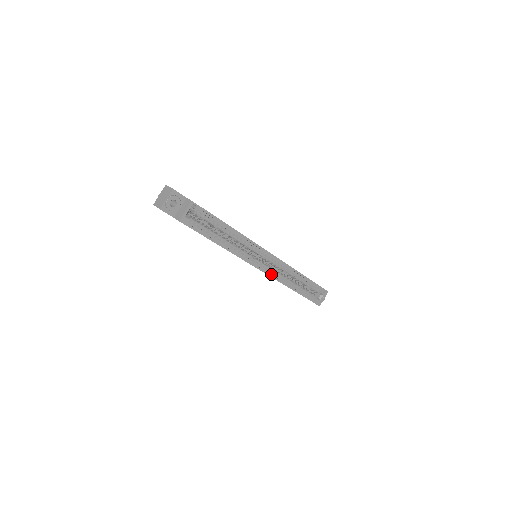
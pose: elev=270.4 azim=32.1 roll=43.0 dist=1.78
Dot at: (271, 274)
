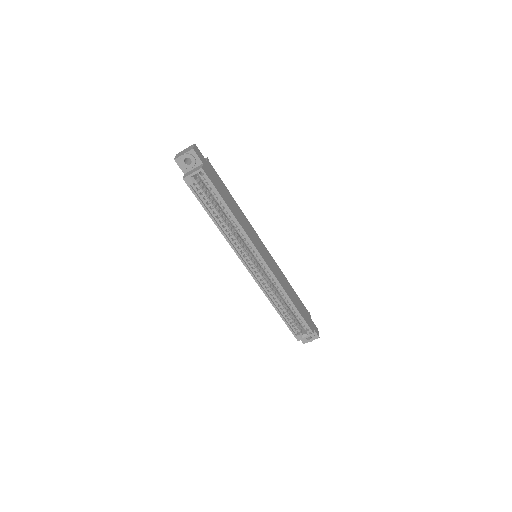
Dot at: (258, 280)
